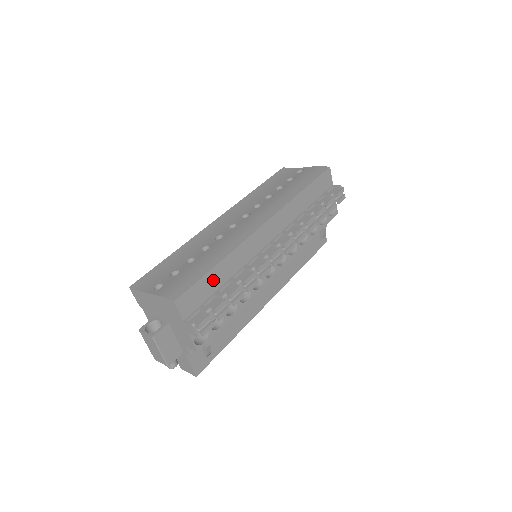
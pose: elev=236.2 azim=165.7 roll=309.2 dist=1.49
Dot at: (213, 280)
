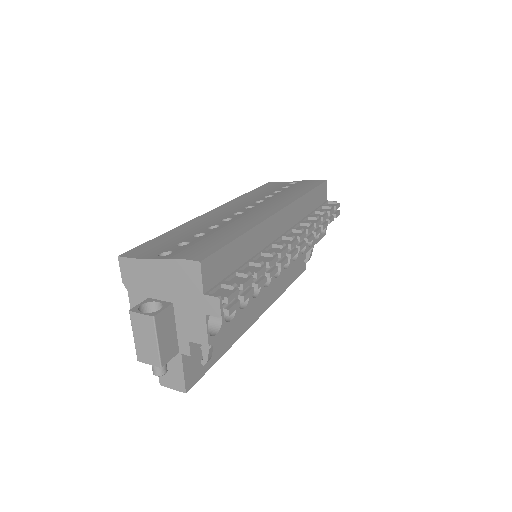
Dot at: (235, 254)
